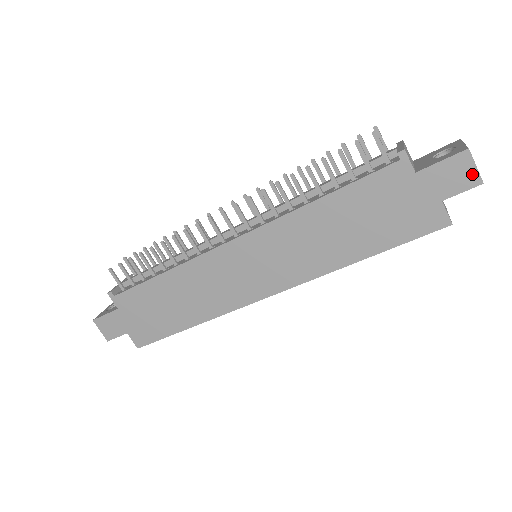
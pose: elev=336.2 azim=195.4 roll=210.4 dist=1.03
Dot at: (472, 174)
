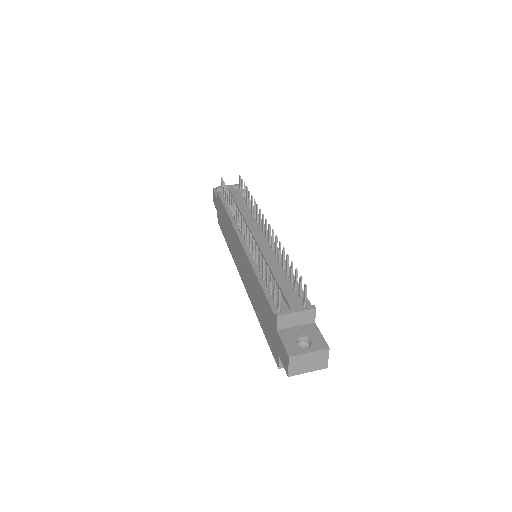
Dot at: (287, 367)
